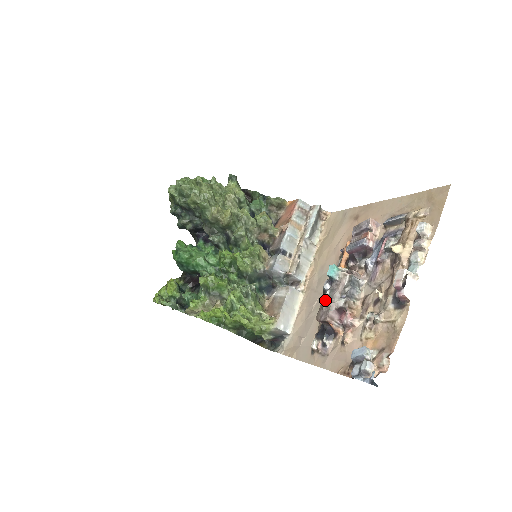
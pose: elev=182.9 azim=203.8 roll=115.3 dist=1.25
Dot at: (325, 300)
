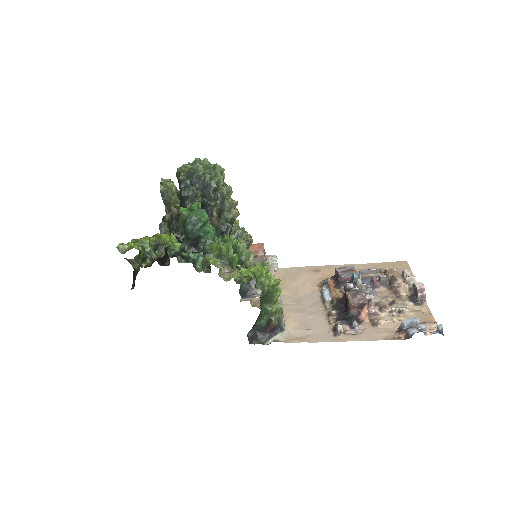
Dot at: (356, 292)
